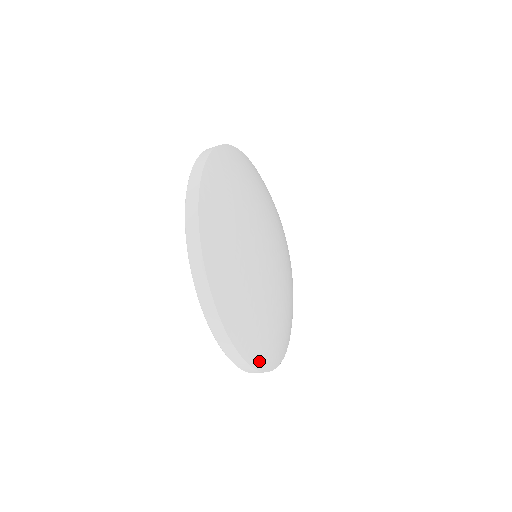
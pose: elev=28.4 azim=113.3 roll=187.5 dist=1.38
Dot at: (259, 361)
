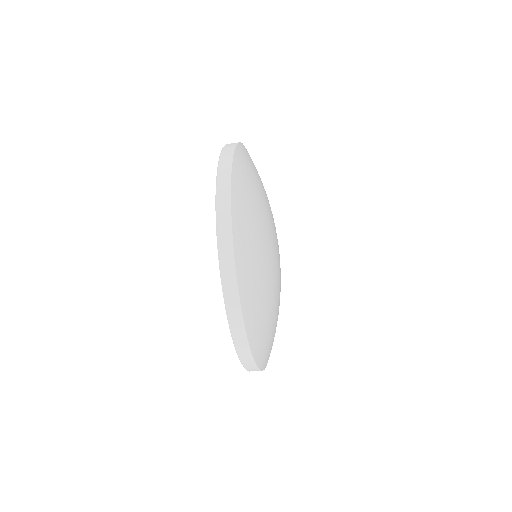
Dot at: (252, 333)
